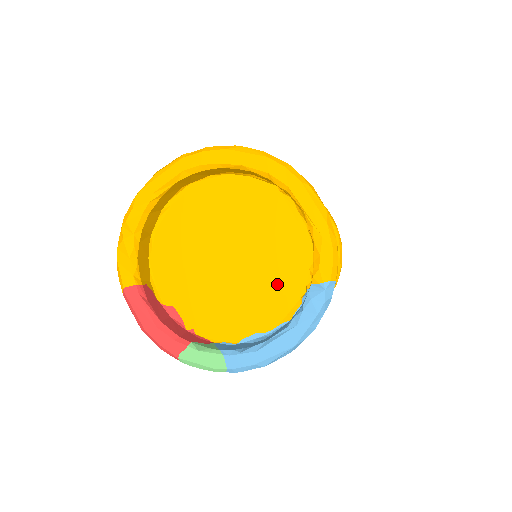
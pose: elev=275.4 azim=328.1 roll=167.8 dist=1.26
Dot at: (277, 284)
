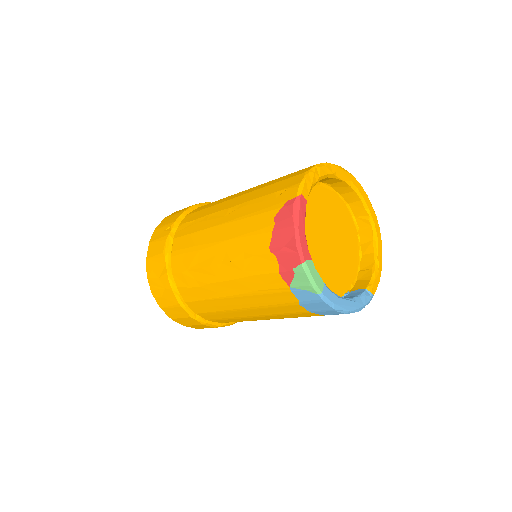
Dot at: (339, 276)
